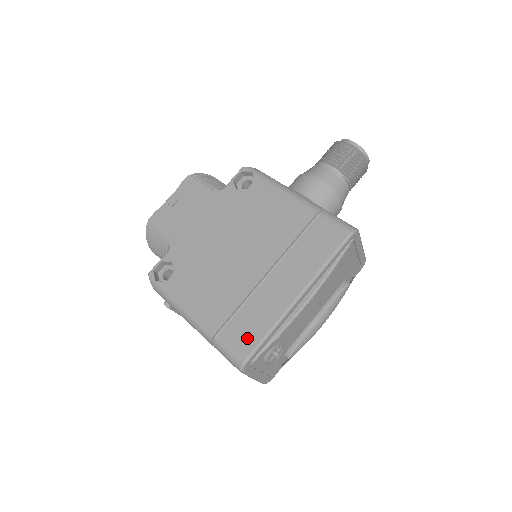
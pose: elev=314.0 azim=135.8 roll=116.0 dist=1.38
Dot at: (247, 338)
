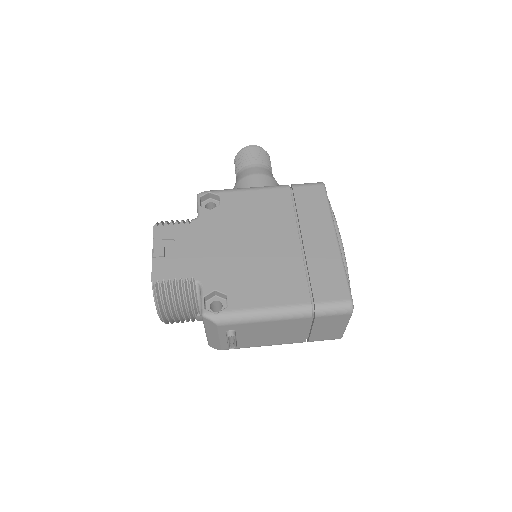
Dot at: (336, 286)
